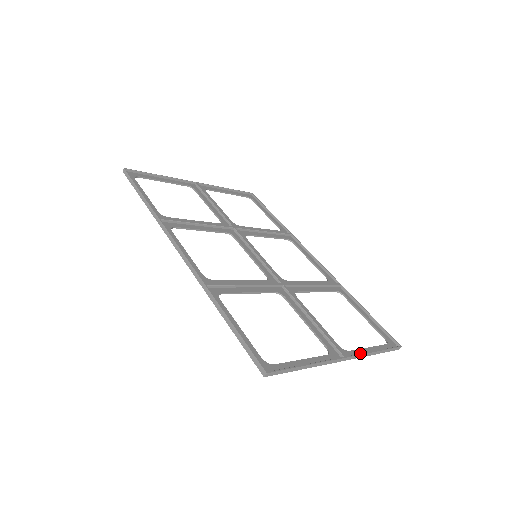
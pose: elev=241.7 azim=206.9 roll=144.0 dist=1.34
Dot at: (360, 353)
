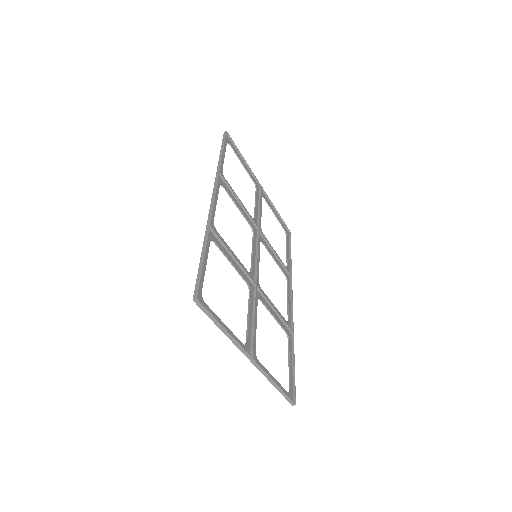
Dot at: (265, 371)
